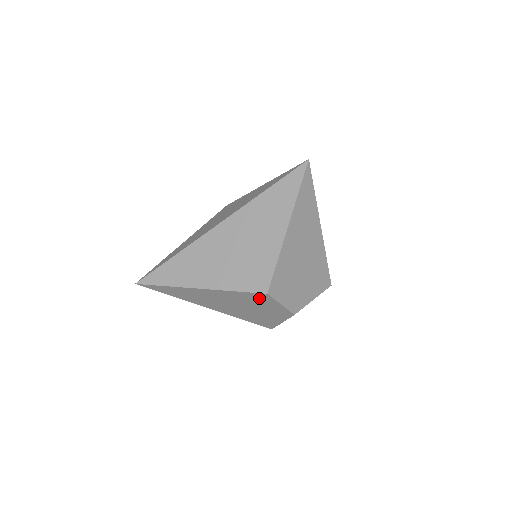
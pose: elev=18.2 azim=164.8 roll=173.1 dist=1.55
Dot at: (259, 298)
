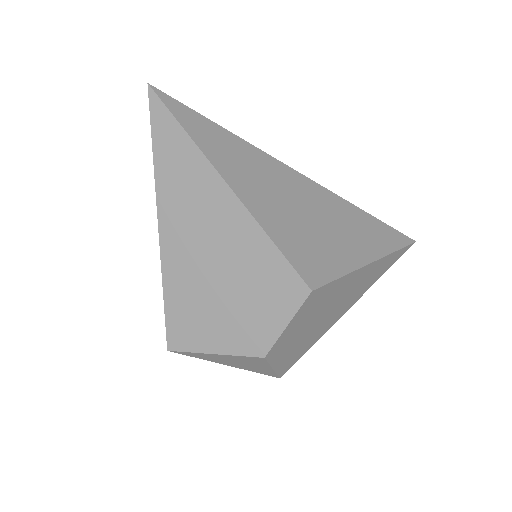
Dot at: (281, 286)
